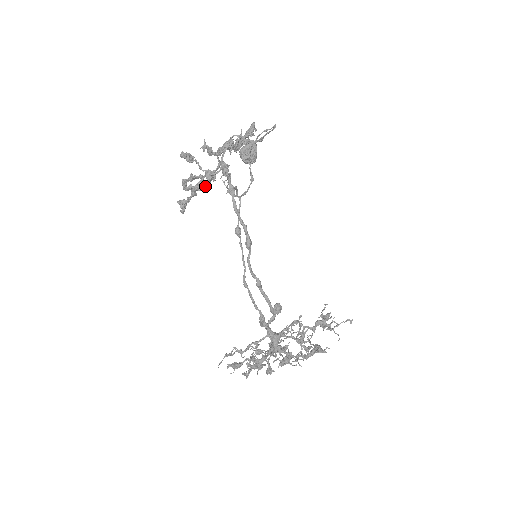
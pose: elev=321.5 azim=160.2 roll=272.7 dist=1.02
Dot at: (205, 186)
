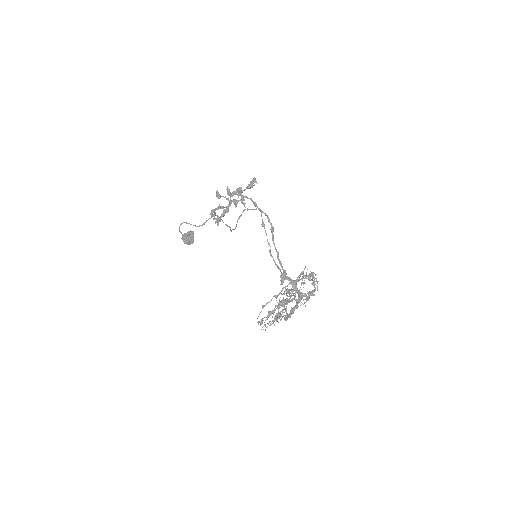
Dot at: (225, 213)
